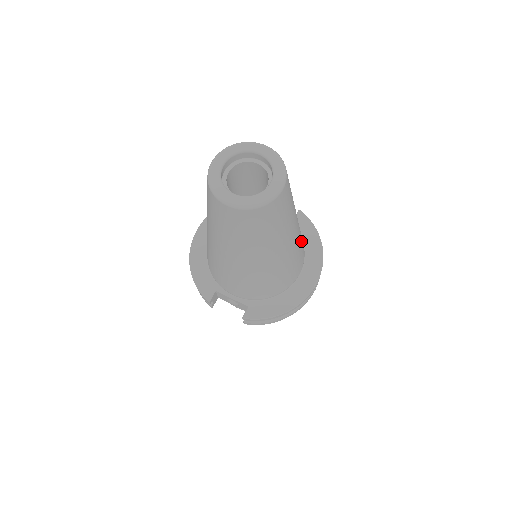
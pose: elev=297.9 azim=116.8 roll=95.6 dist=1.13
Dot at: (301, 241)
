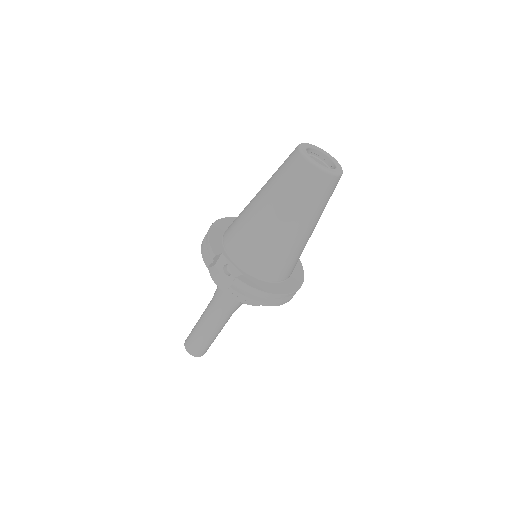
Dot at: occluded
